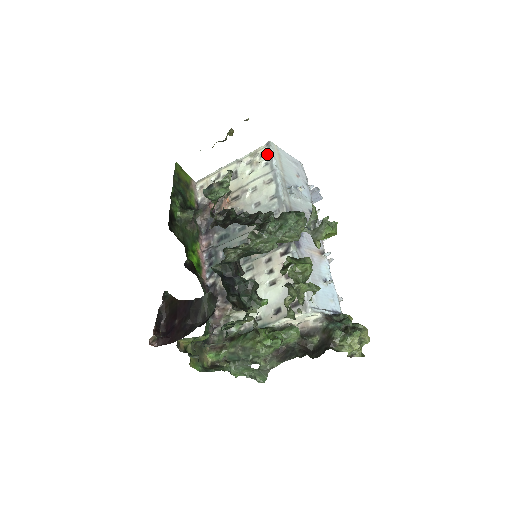
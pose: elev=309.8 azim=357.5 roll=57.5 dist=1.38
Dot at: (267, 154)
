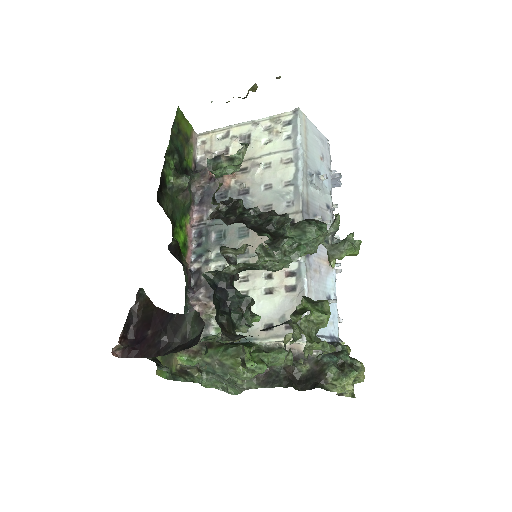
Dot at: (292, 124)
